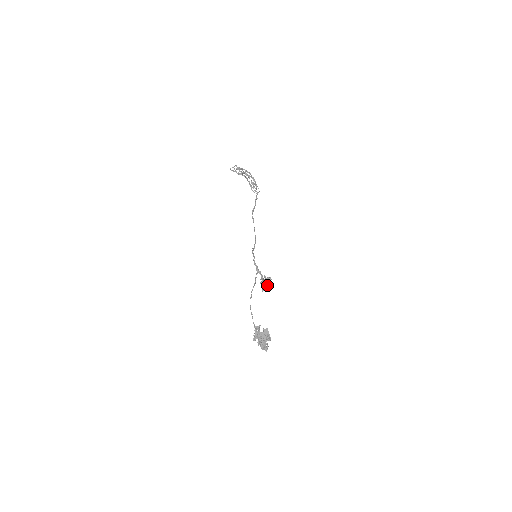
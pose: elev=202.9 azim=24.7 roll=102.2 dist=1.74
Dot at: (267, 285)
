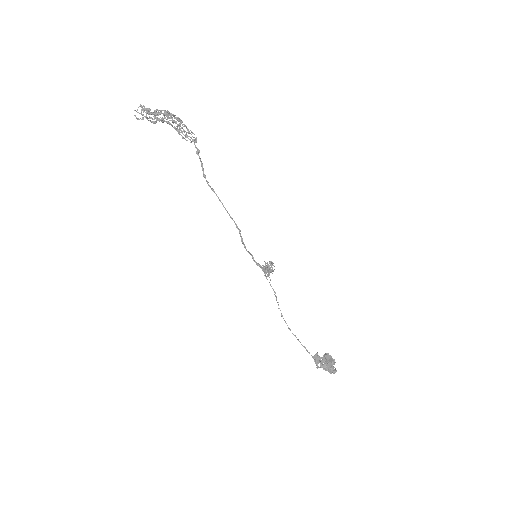
Dot at: occluded
